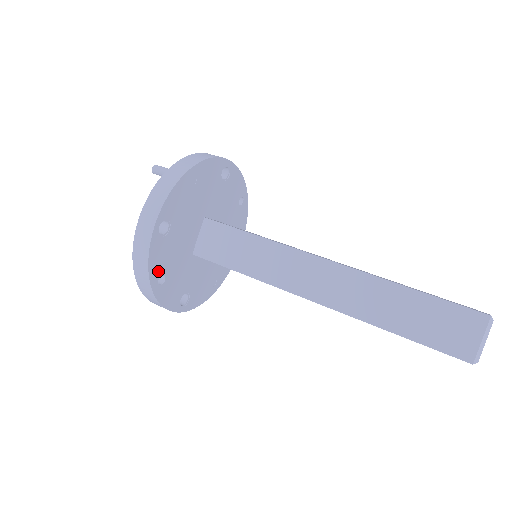
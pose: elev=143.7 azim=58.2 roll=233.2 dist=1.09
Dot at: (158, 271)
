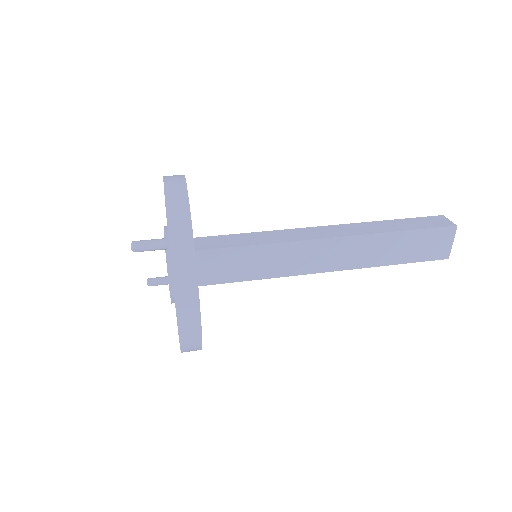
Dot at: occluded
